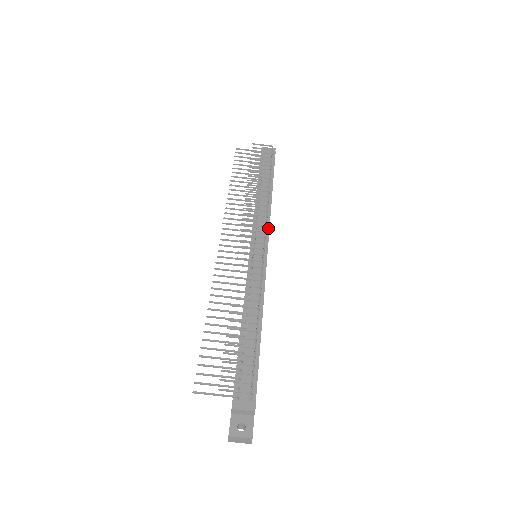
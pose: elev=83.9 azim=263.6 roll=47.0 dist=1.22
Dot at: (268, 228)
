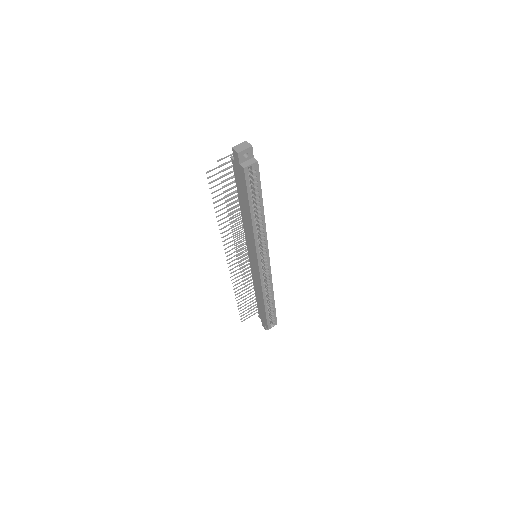
Dot at: occluded
